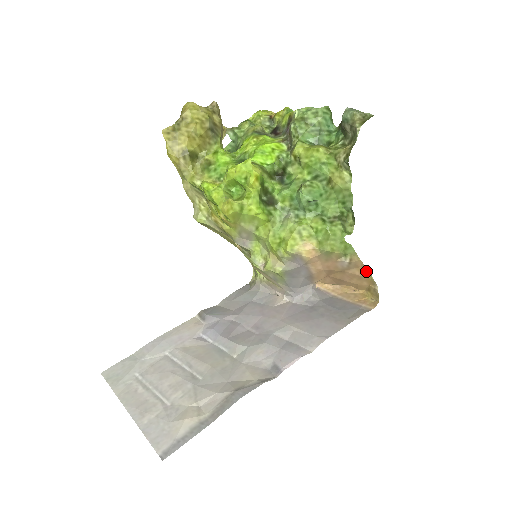
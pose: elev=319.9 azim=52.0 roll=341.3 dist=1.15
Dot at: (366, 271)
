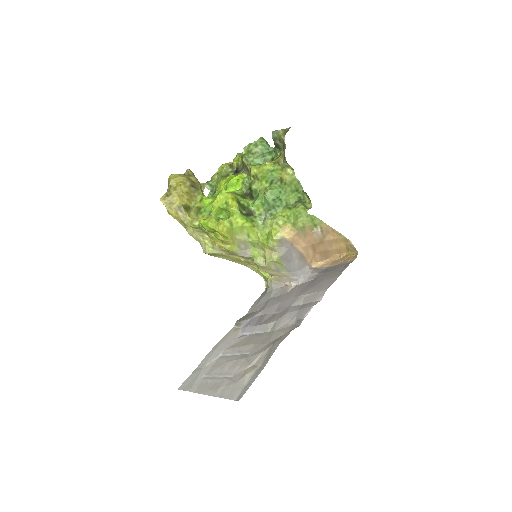
Dot at: (336, 233)
